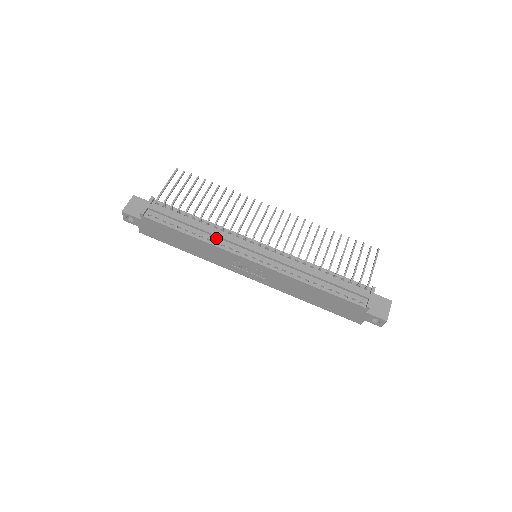
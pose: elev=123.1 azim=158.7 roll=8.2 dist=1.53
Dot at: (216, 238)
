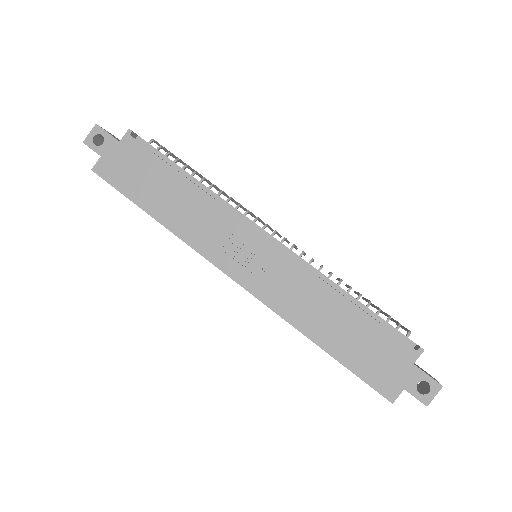
Dot at: (218, 201)
